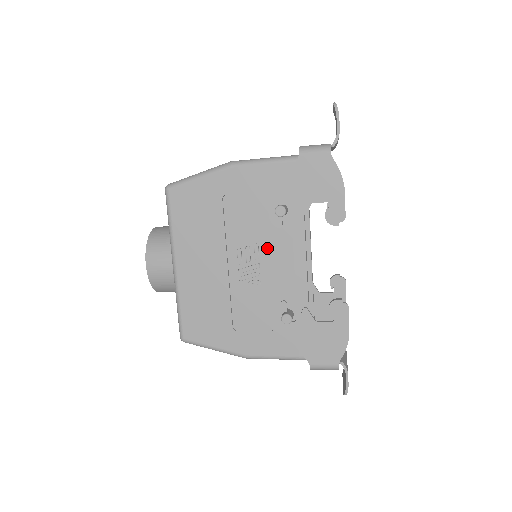
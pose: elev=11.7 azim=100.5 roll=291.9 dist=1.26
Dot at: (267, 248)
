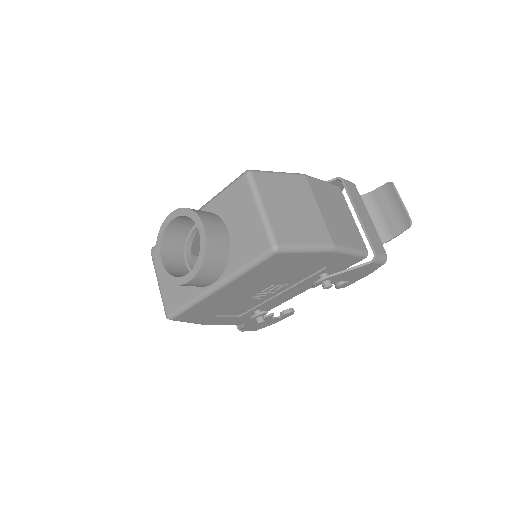
Dot at: (289, 287)
